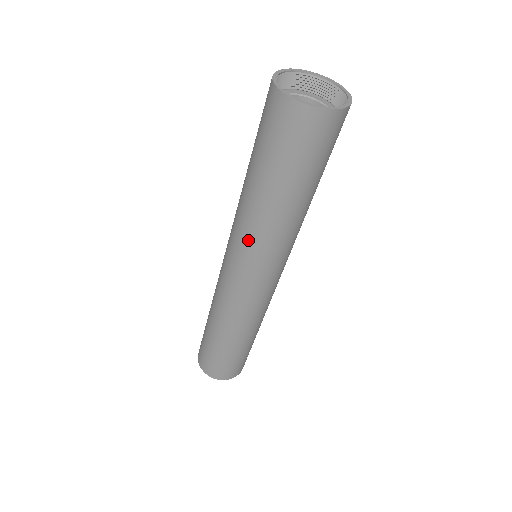
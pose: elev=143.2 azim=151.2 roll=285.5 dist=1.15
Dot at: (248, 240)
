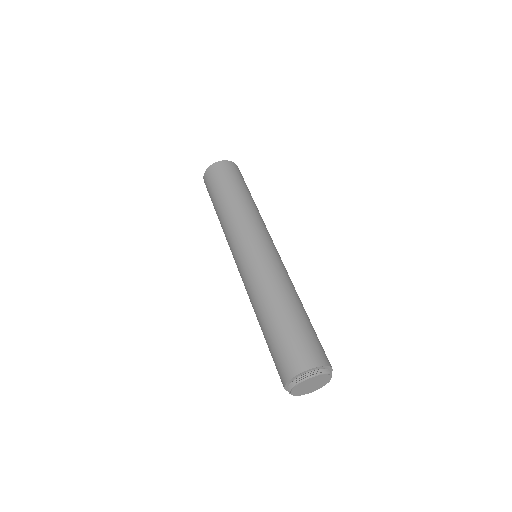
Dot at: (229, 233)
